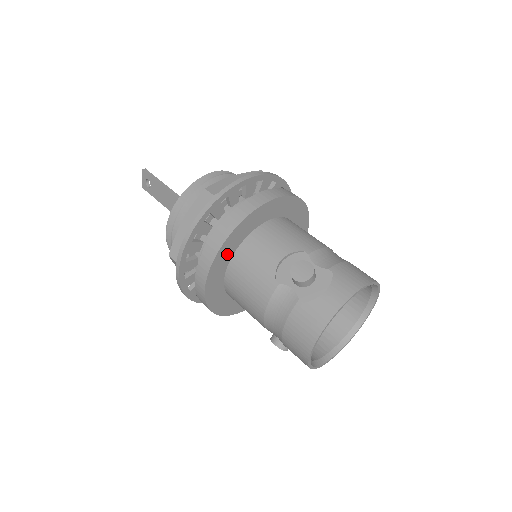
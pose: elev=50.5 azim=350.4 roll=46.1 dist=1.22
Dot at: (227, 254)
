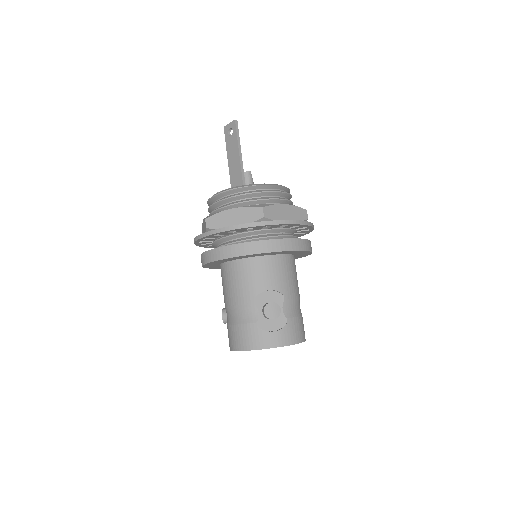
Dot at: (241, 257)
